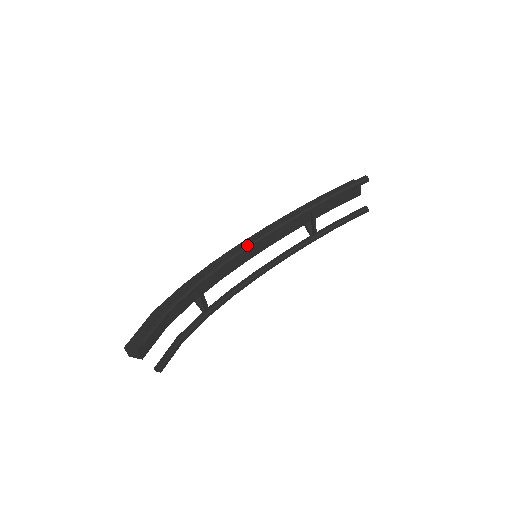
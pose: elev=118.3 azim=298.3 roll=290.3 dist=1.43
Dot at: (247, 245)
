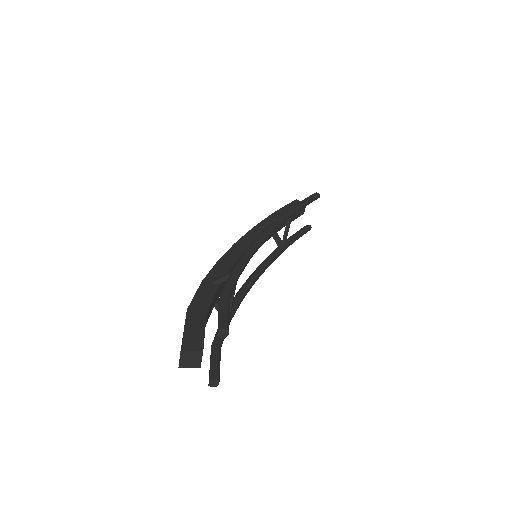
Dot at: (262, 237)
